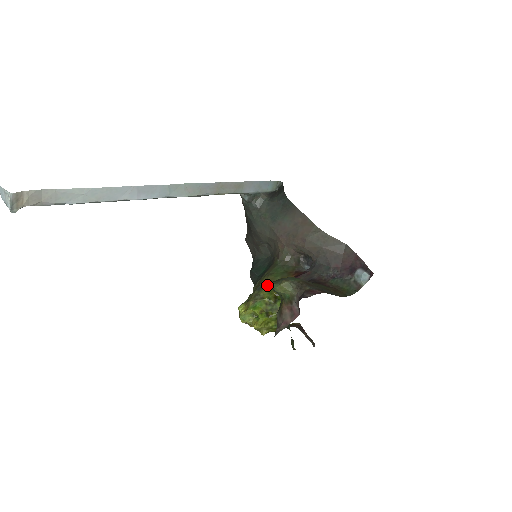
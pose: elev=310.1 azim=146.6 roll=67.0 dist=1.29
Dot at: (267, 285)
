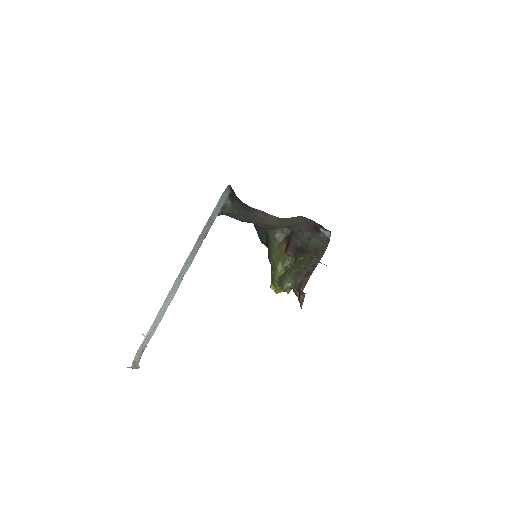
Dot at: (276, 265)
